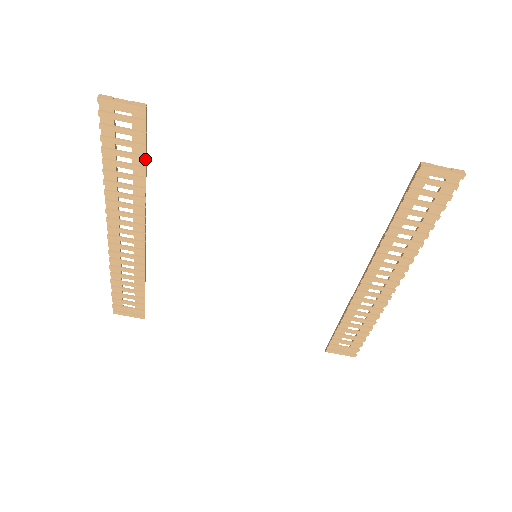
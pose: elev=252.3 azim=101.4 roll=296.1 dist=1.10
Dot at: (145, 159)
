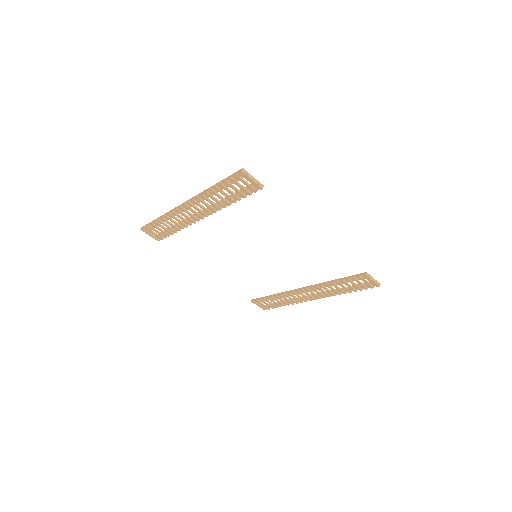
Dot at: occluded
